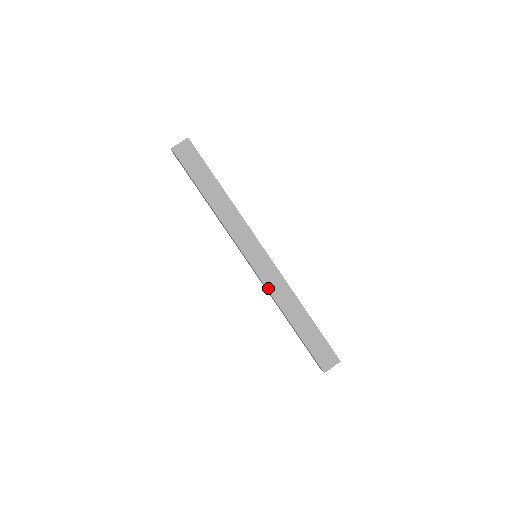
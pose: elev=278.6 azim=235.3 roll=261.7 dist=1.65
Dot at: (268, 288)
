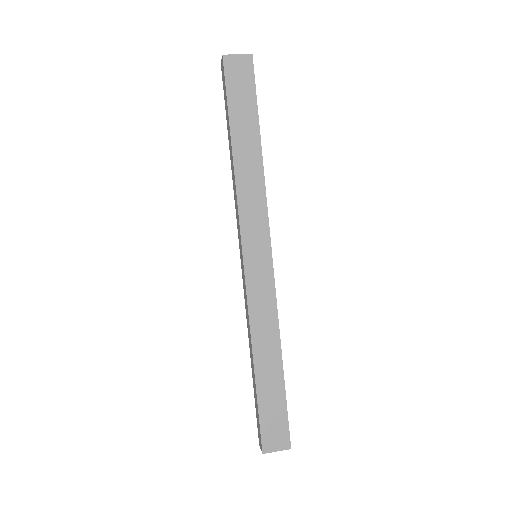
Dot at: (250, 306)
